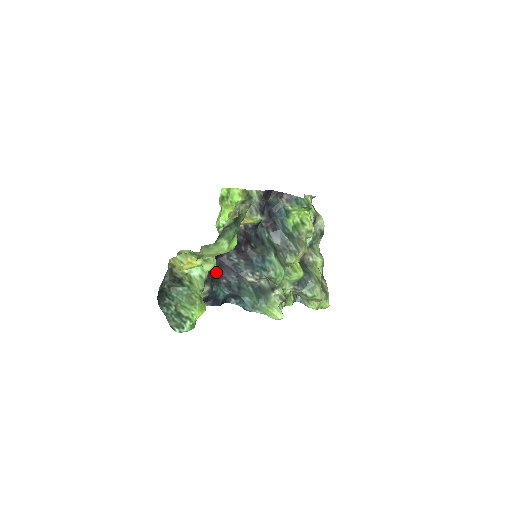
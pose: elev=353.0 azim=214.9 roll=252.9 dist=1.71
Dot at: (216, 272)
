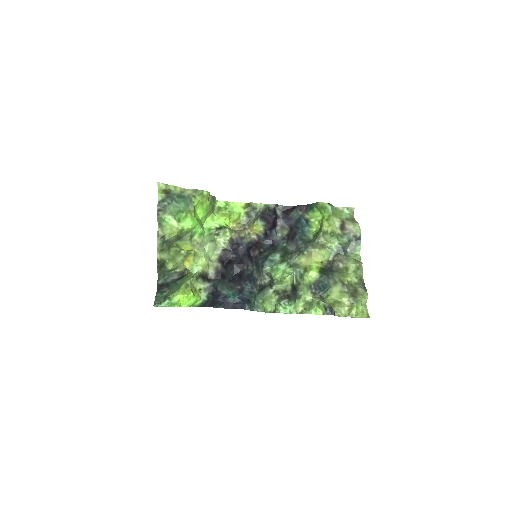
Dot at: (234, 281)
